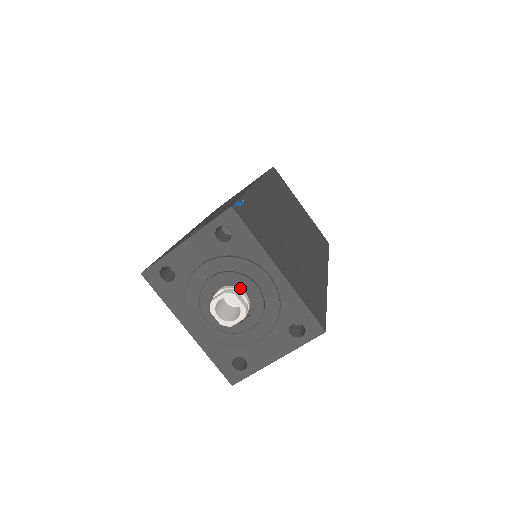
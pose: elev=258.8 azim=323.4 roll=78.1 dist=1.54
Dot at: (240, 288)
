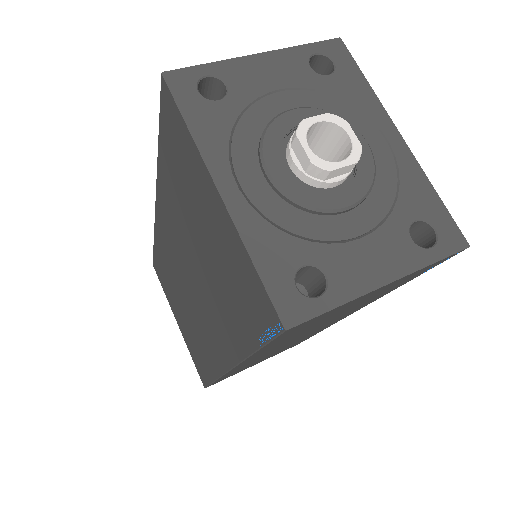
Dot at: occluded
